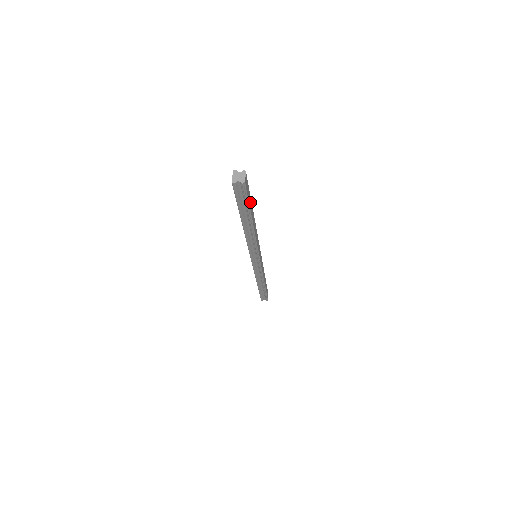
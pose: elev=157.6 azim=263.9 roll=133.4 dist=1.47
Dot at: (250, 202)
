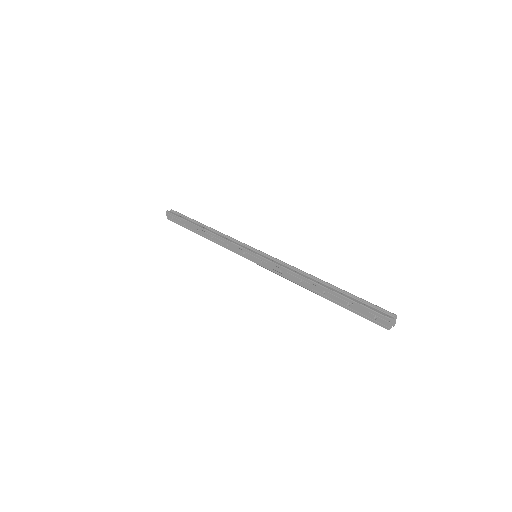
Dot at: occluded
